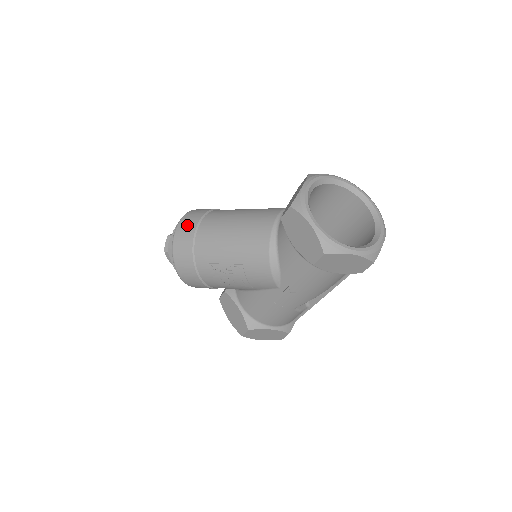
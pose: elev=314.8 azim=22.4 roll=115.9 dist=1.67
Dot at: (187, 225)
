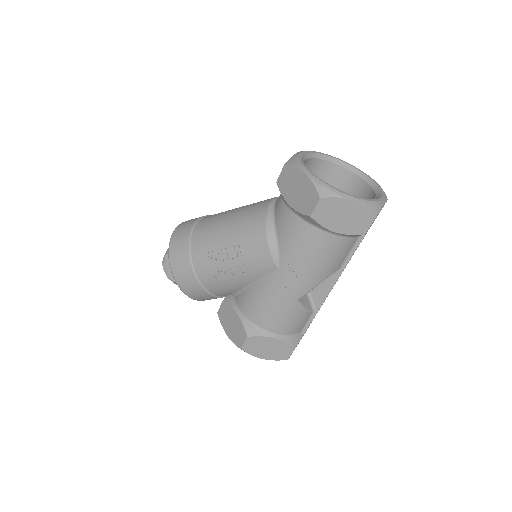
Dot at: (185, 225)
